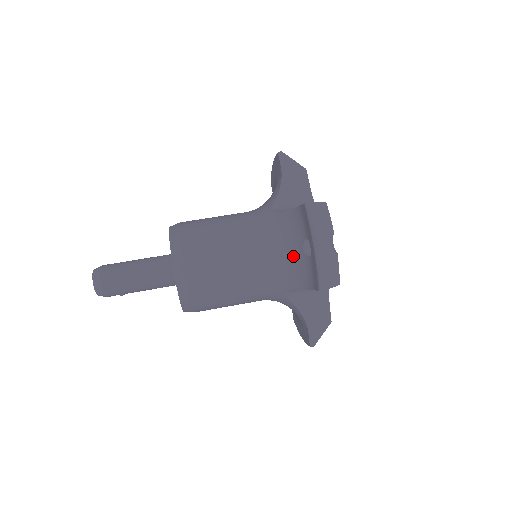
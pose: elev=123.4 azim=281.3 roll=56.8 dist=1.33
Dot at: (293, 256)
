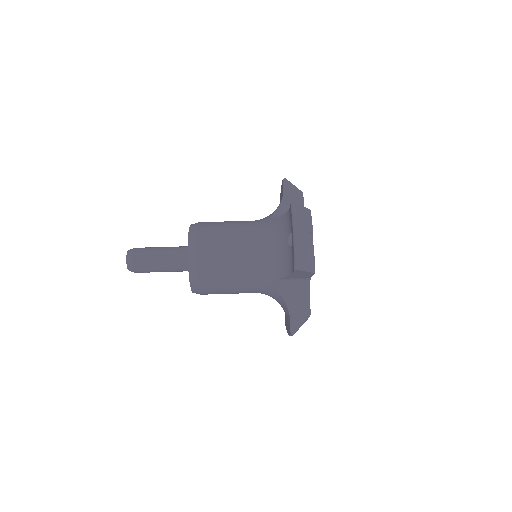
Dot at: (281, 249)
